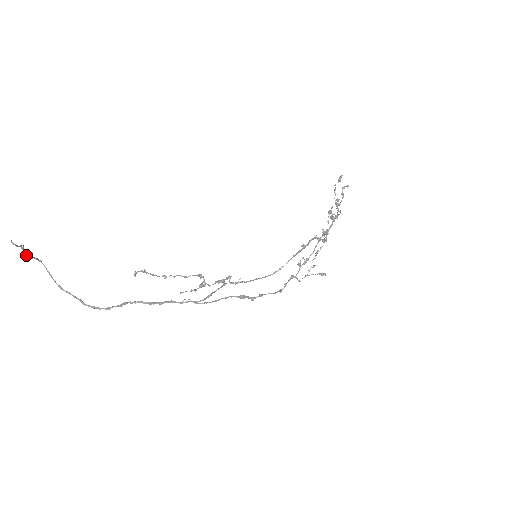
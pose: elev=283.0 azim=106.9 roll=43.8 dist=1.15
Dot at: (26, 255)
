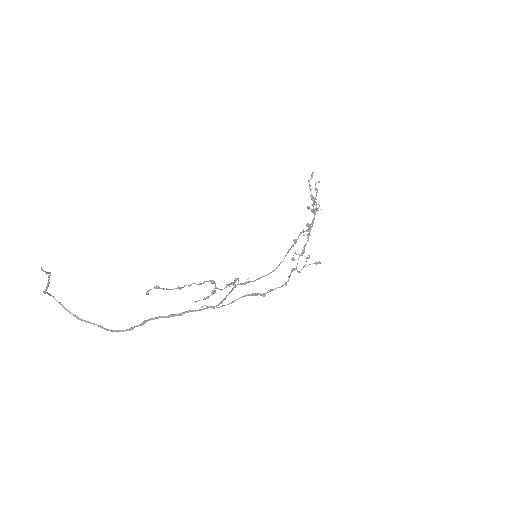
Dot at: (48, 285)
